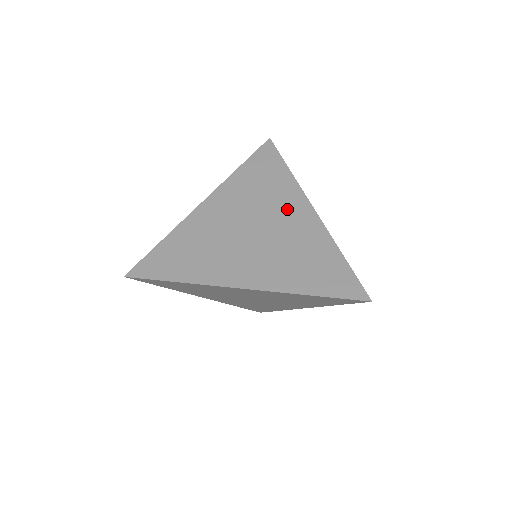
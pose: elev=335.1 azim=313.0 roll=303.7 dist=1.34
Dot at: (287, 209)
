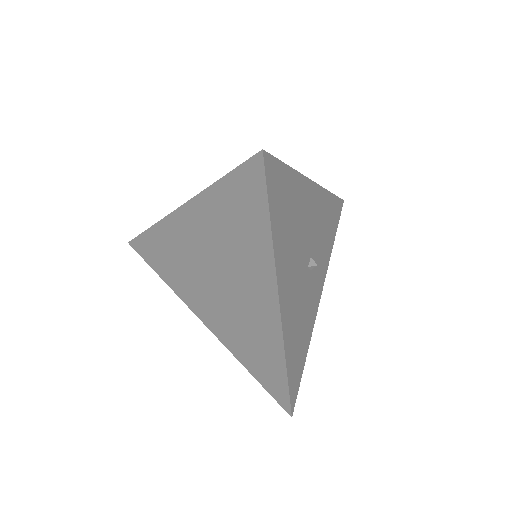
Dot at: occluded
